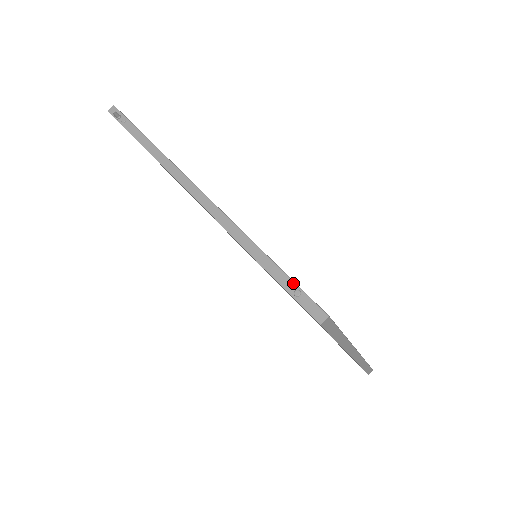
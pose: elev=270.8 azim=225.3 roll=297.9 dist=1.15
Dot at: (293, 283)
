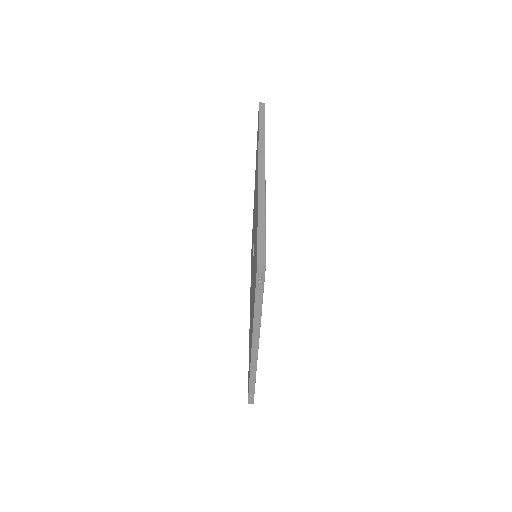
Dot at: occluded
